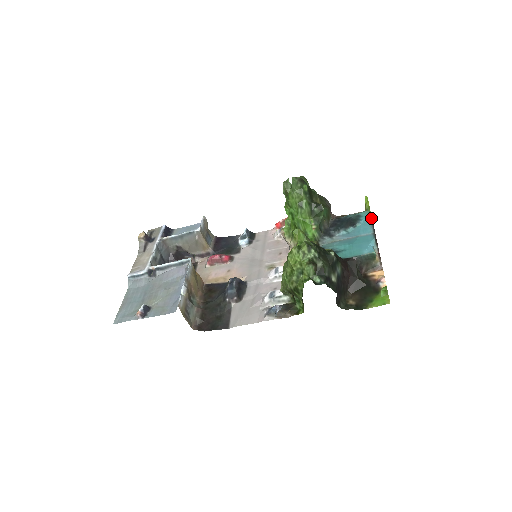
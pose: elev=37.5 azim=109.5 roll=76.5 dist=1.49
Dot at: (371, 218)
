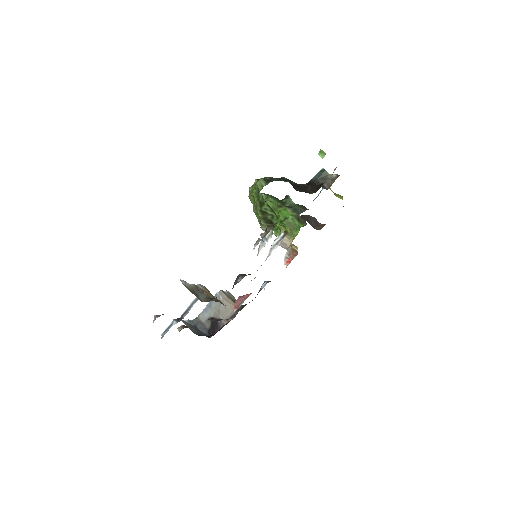
Dot at: occluded
